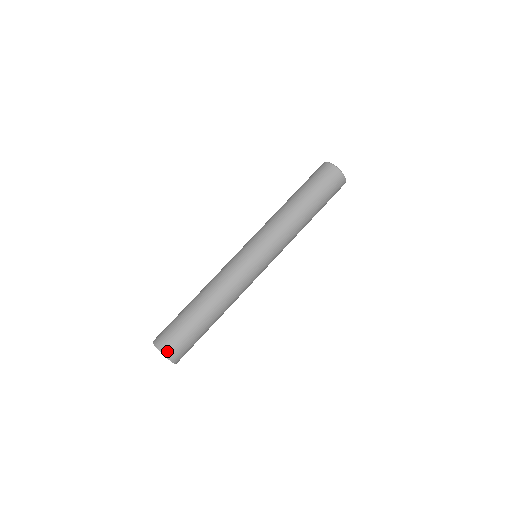
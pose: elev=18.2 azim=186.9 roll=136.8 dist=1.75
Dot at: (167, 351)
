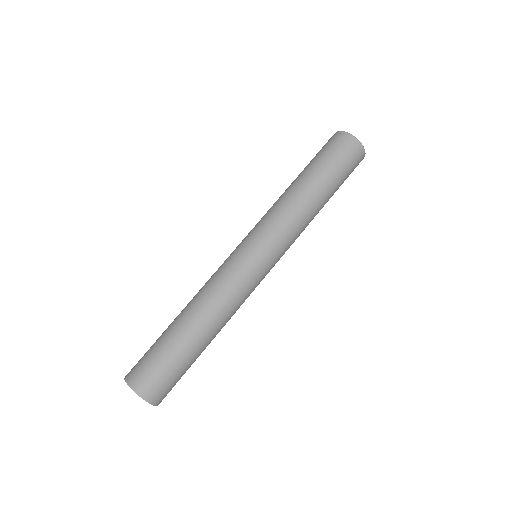
Dot at: (136, 383)
